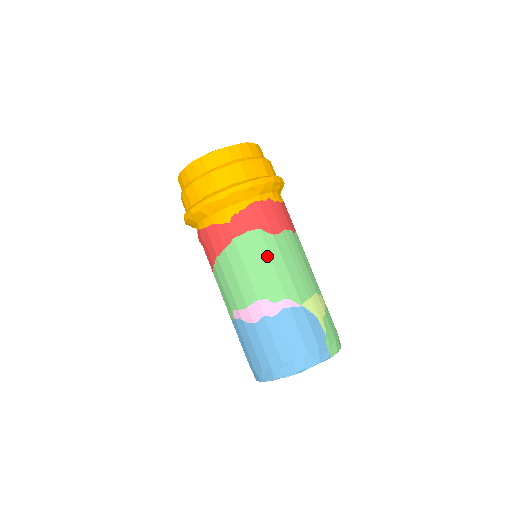
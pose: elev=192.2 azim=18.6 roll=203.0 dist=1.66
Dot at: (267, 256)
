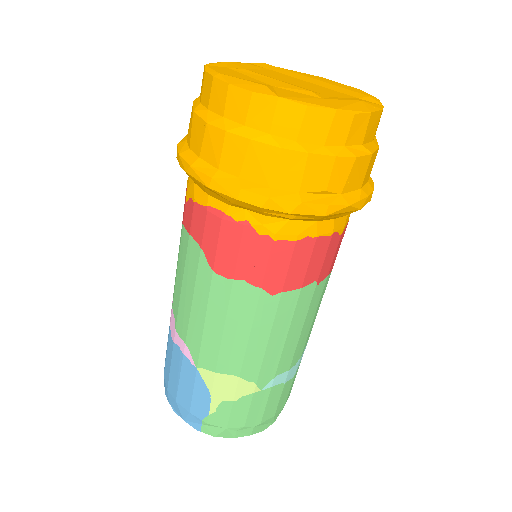
Dot at: (192, 285)
